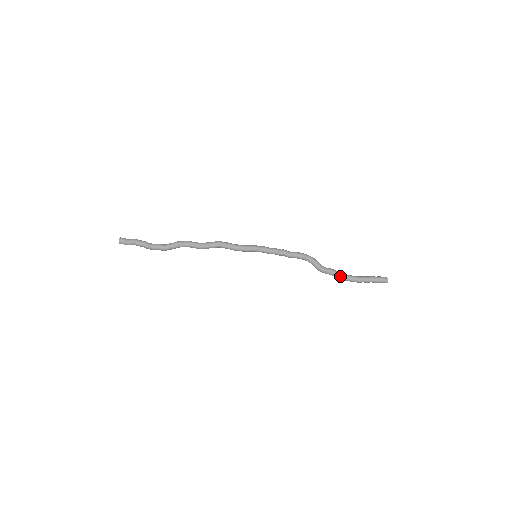
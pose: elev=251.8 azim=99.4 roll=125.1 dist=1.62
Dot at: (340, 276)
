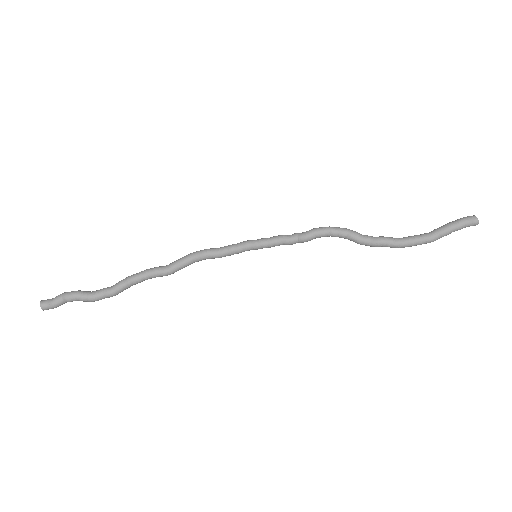
Dot at: (399, 240)
